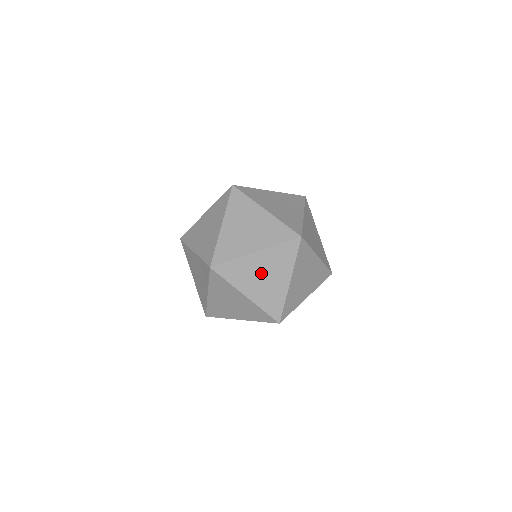
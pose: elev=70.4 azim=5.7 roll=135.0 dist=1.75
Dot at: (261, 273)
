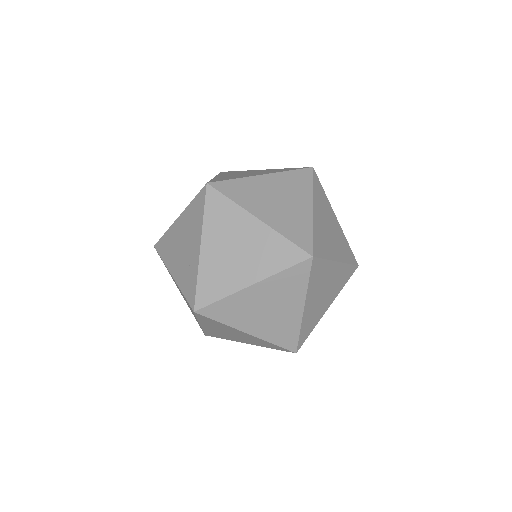
Dot at: (239, 243)
